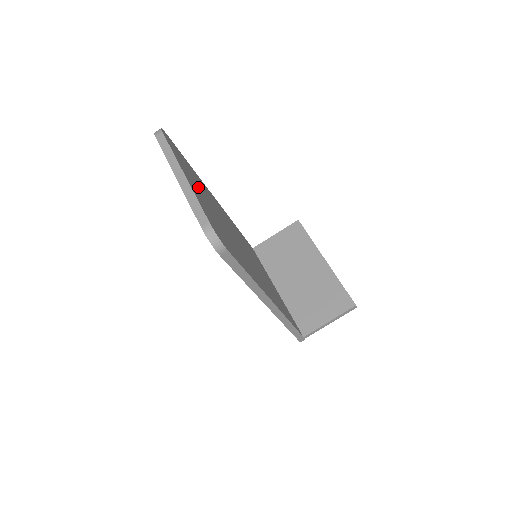
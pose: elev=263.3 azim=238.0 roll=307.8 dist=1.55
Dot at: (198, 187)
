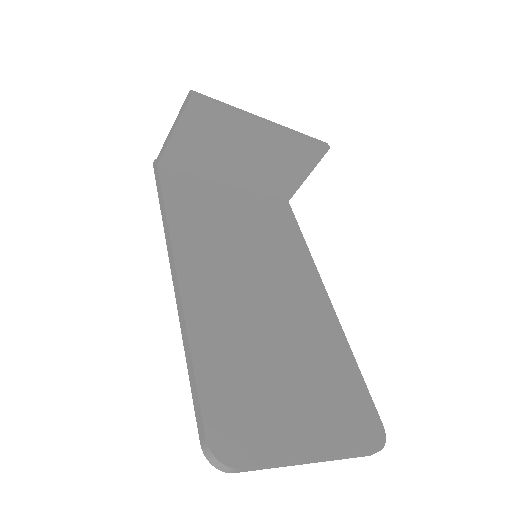
Dot at: (276, 399)
